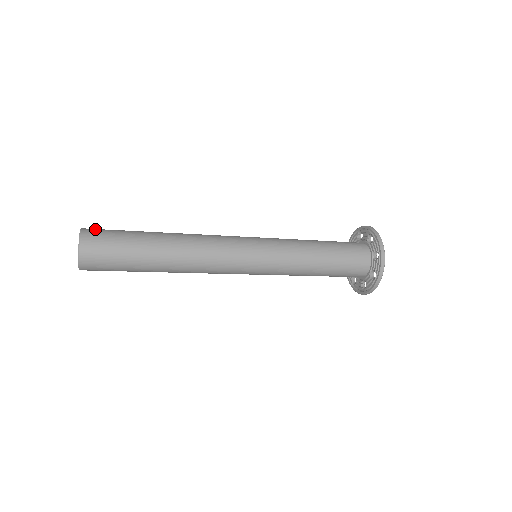
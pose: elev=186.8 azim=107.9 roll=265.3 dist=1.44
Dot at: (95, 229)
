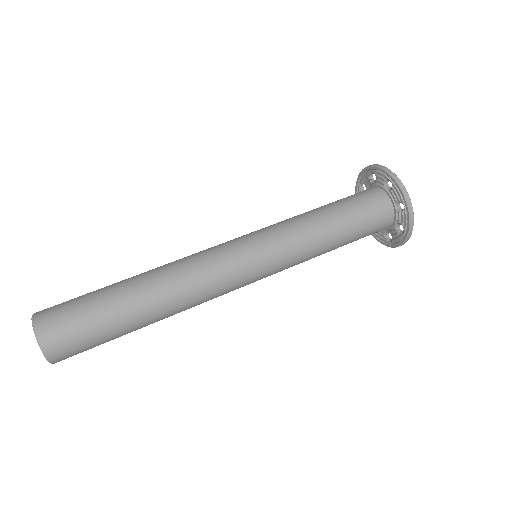
Dot at: (63, 350)
